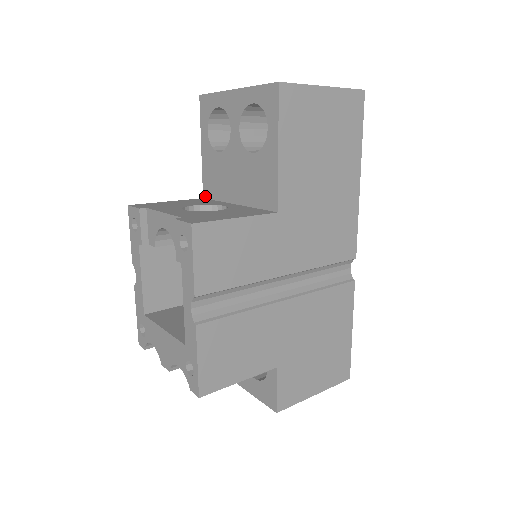
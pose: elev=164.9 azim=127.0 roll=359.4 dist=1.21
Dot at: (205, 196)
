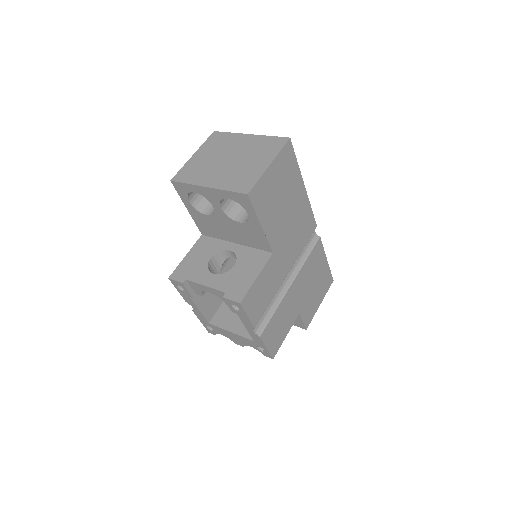
Dot at: (203, 234)
